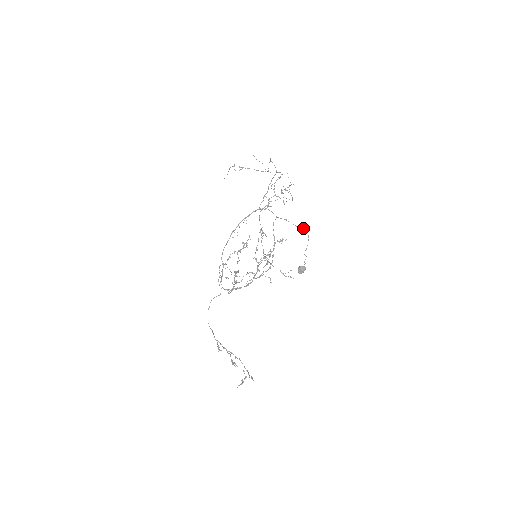
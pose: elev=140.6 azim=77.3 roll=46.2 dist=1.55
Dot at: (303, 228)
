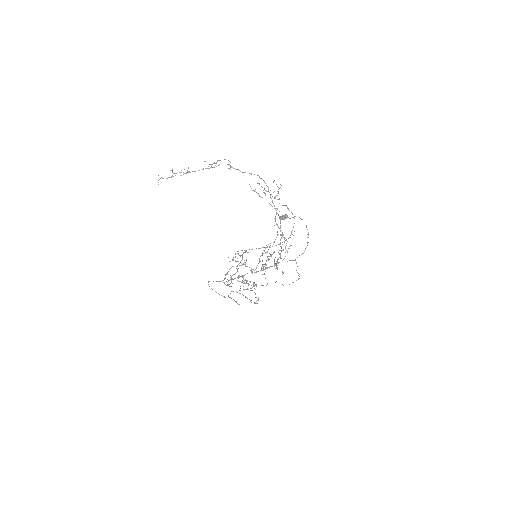
Dot at: (308, 232)
